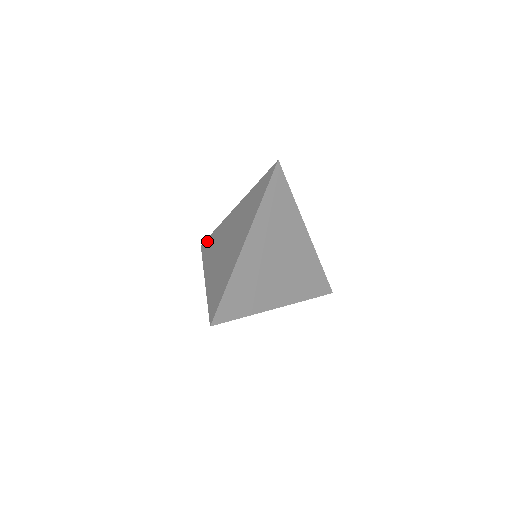
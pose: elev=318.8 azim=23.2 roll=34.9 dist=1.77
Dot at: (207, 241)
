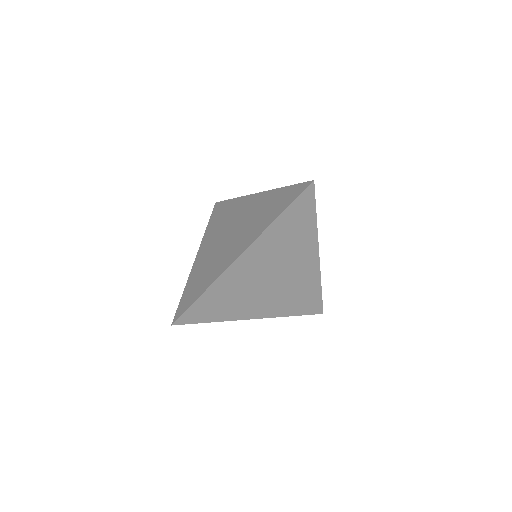
Dot at: (221, 205)
